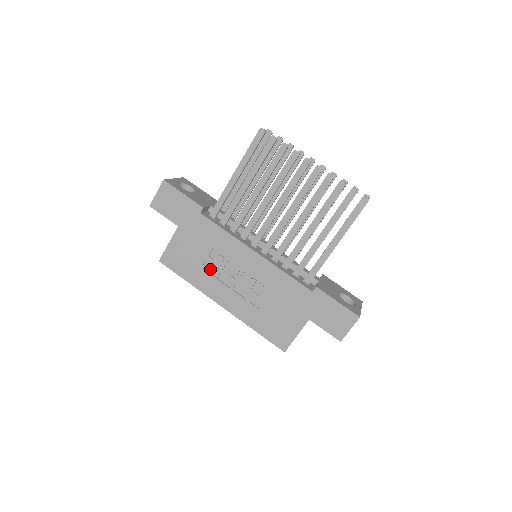
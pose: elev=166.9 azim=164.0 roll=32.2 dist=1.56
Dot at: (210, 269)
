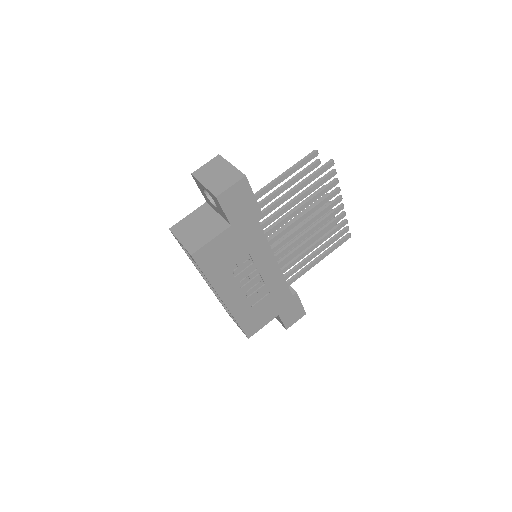
Dot at: (235, 270)
